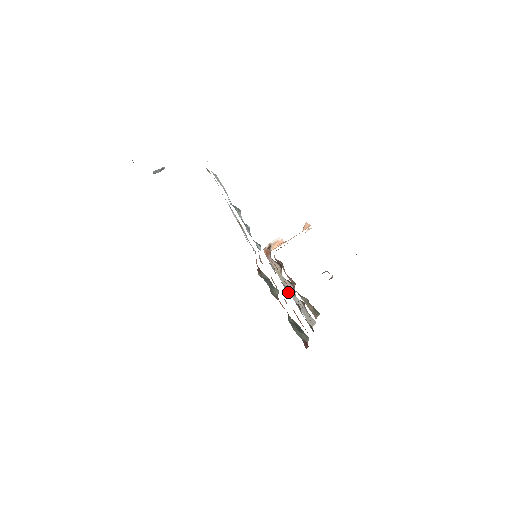
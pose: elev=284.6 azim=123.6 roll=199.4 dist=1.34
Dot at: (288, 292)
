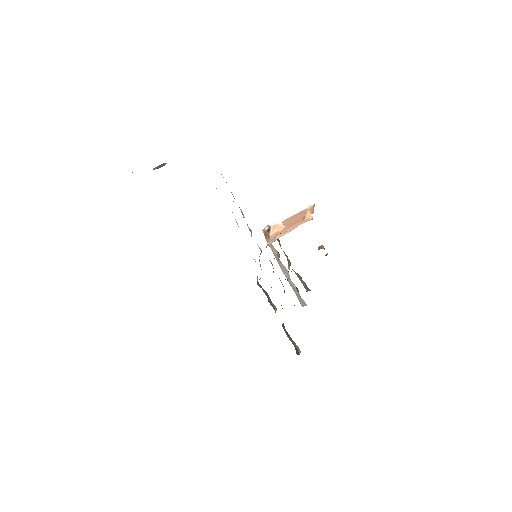
Dot at: occluded
